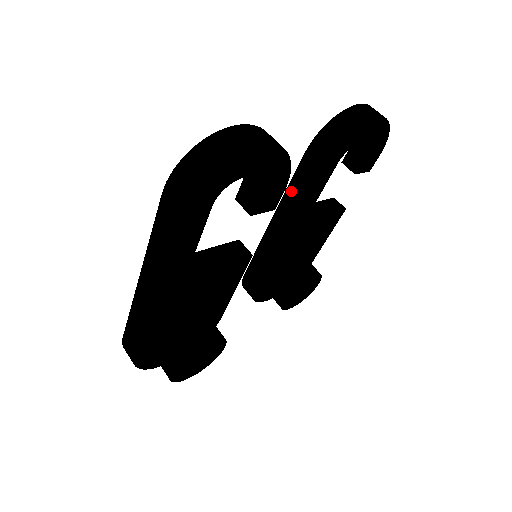
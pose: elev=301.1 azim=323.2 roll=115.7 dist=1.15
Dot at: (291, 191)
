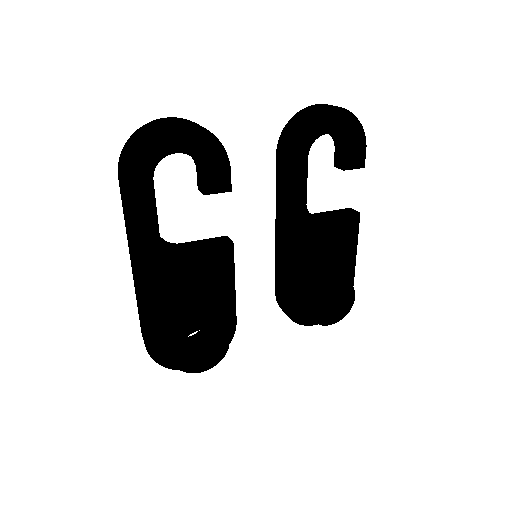
Dot at: (278, 193)
